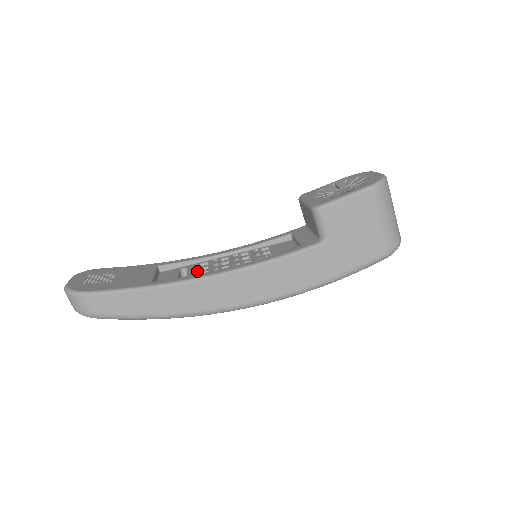
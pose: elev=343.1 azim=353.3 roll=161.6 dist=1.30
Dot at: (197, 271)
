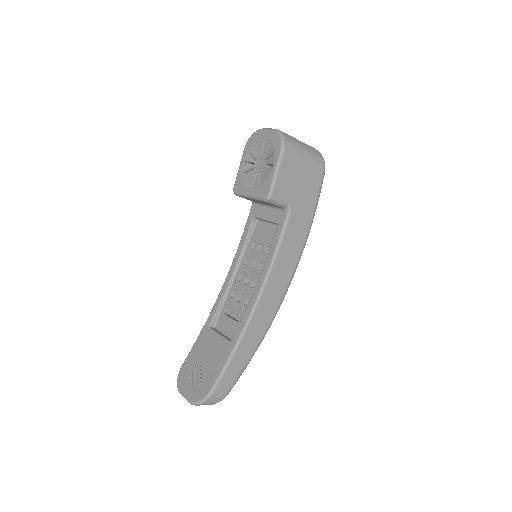
Dot at: (238, 304)
